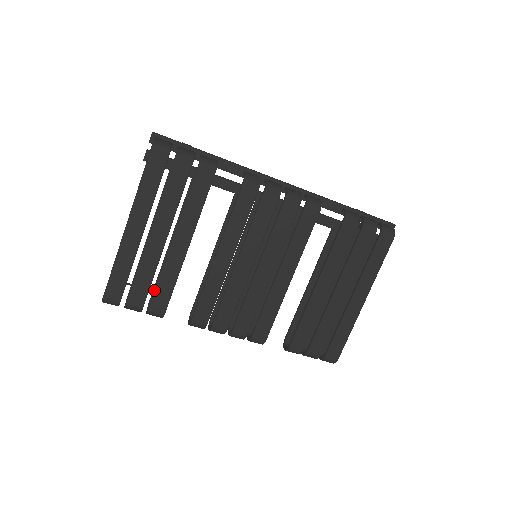
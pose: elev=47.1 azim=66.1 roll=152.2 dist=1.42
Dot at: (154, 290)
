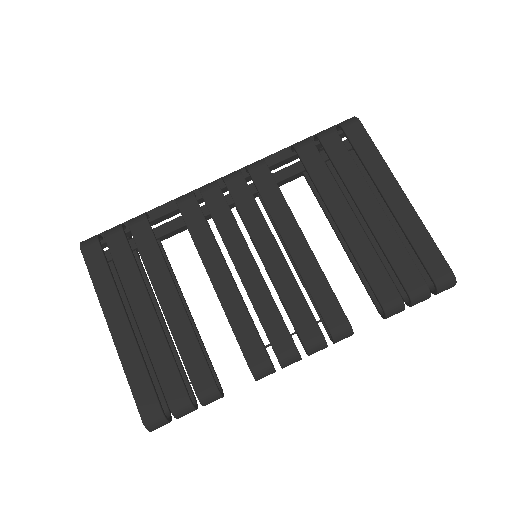
Dot at: occluded
